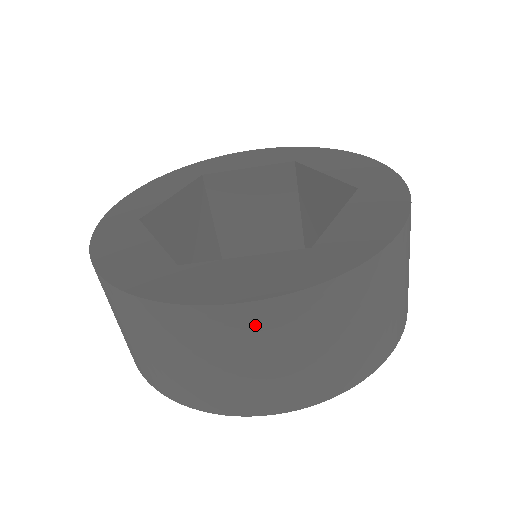
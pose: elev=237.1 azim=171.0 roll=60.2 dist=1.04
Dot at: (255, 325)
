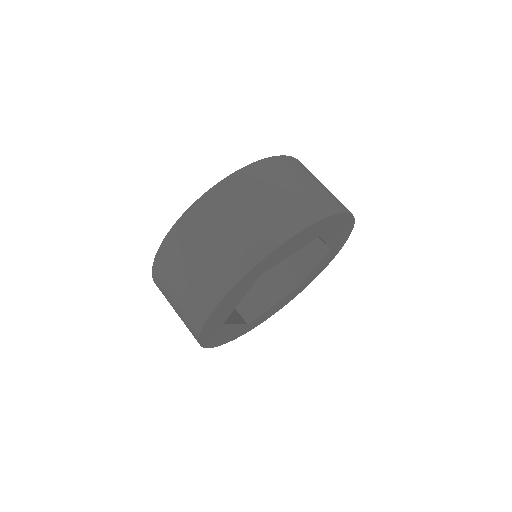
Dot at: (253, 178)
